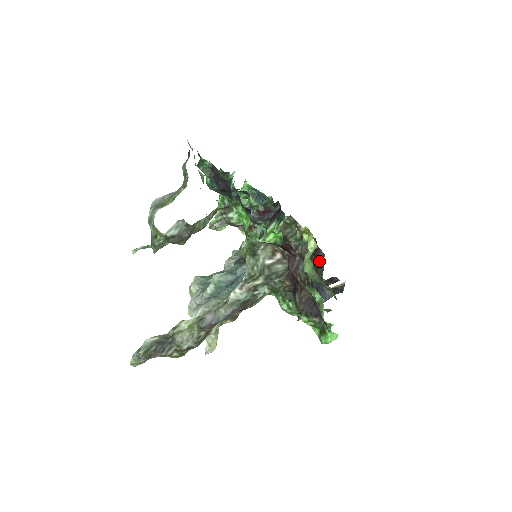
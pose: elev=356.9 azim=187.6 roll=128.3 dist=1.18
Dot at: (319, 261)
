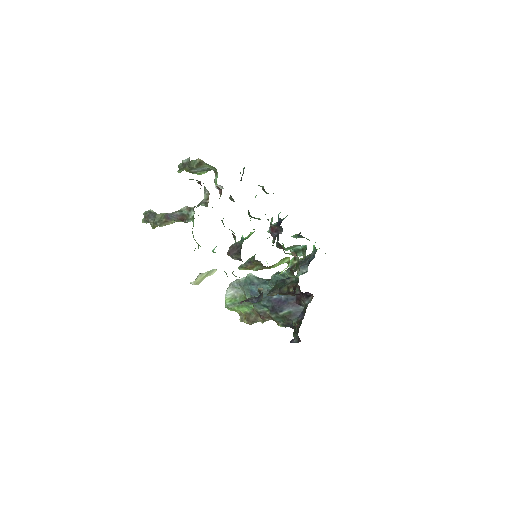
Dot at: occluded
